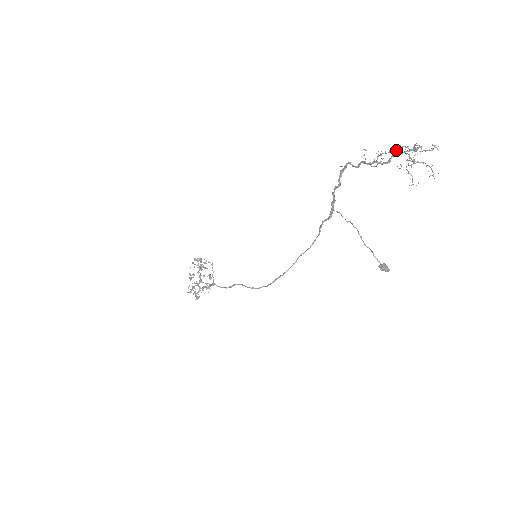
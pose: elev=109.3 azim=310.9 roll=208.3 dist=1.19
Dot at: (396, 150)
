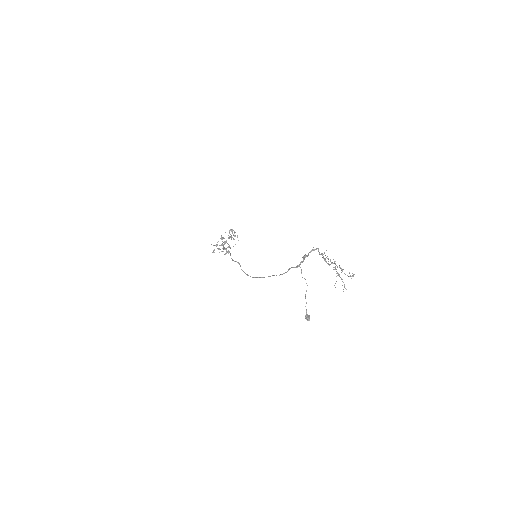
Dot at: (332, 262)
